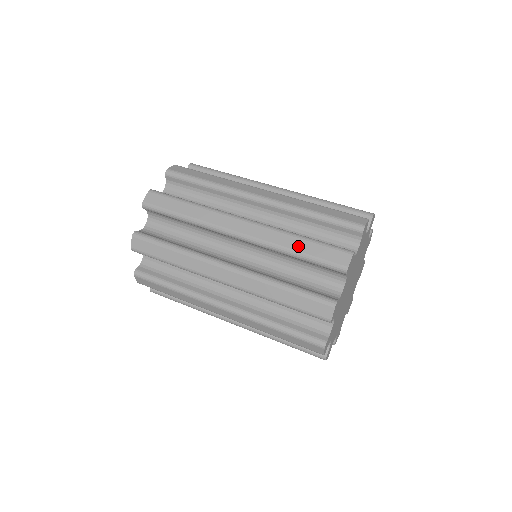
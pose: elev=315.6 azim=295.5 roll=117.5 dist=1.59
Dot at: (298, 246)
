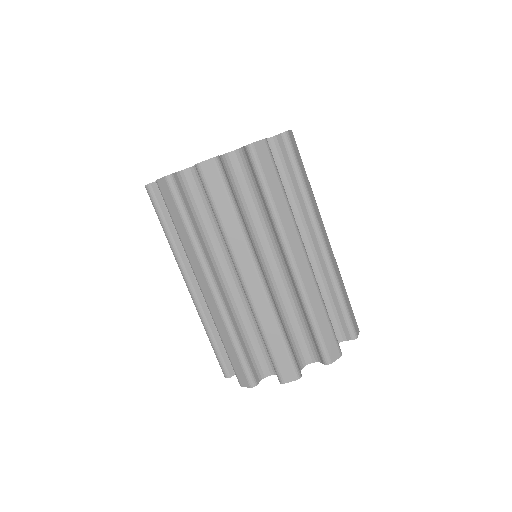
Dot at: occluded
